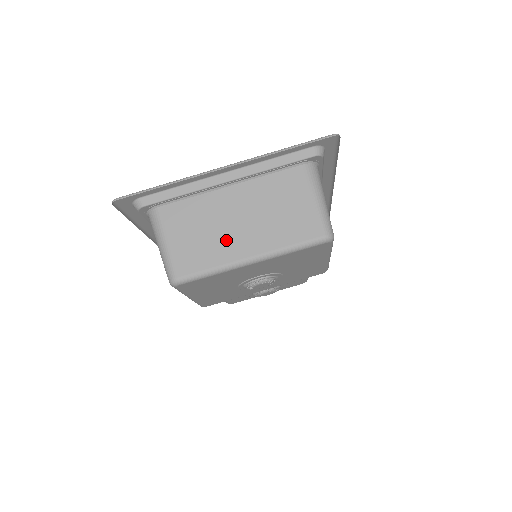
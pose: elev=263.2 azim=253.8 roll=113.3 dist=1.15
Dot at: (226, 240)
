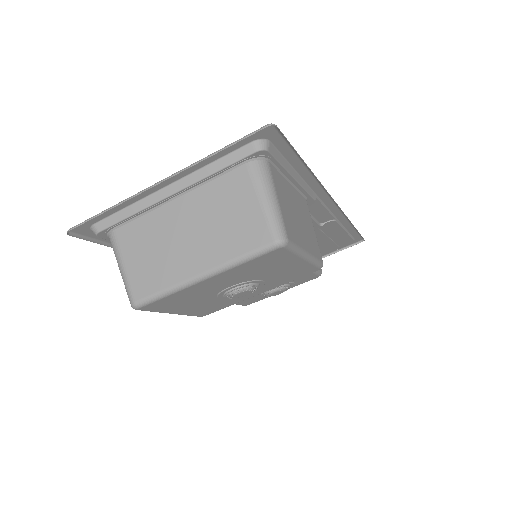
Dot at: (176, 257)
